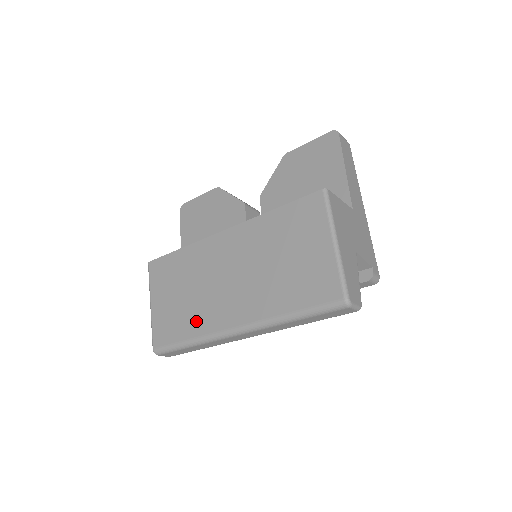
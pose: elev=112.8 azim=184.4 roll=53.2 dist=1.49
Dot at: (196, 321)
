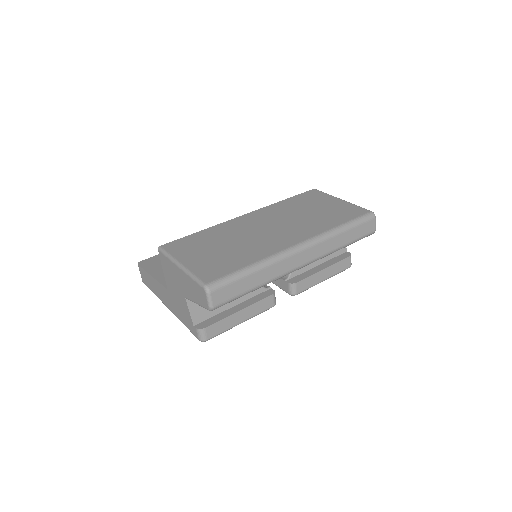
Dot at: (252, 253)
